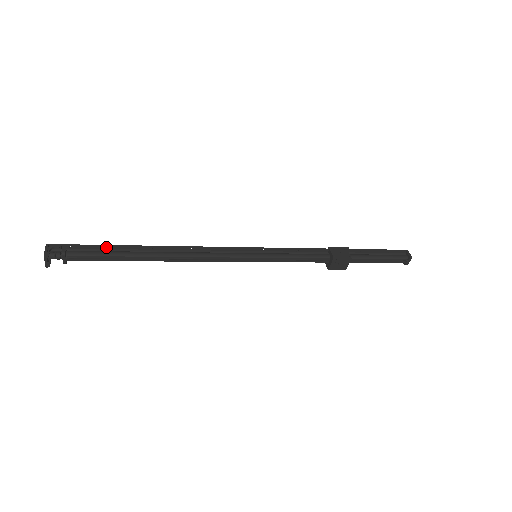
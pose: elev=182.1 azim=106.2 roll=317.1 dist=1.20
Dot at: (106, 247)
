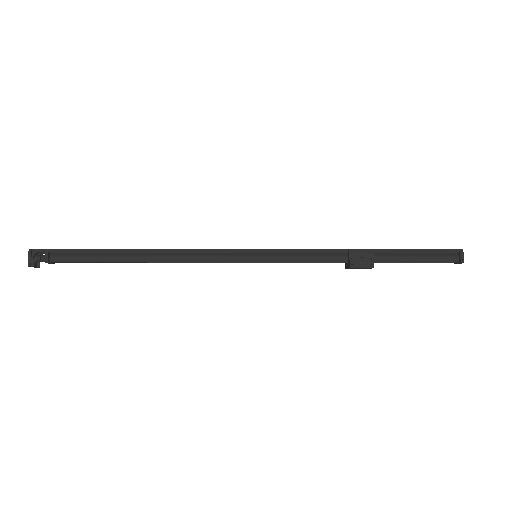
Dot at: (88, 250)
